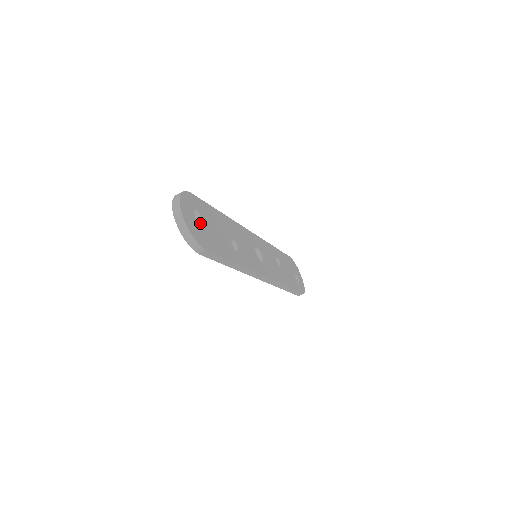
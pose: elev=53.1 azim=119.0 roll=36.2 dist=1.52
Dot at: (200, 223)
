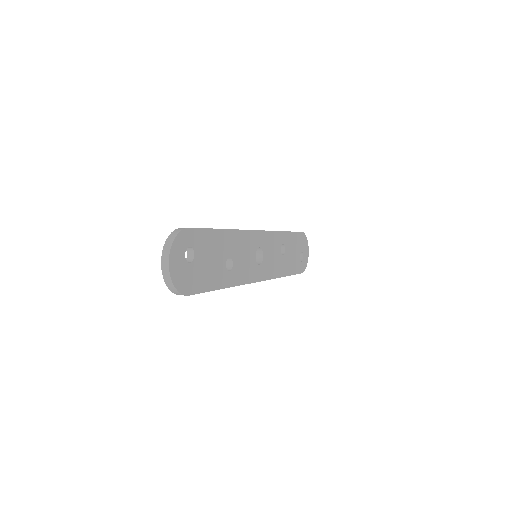
Dot at: (190, 263)
